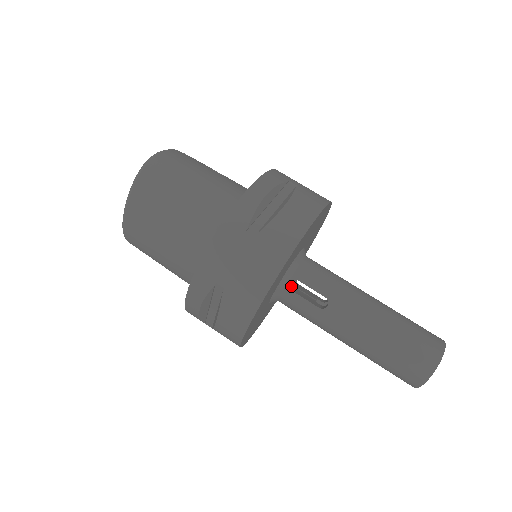
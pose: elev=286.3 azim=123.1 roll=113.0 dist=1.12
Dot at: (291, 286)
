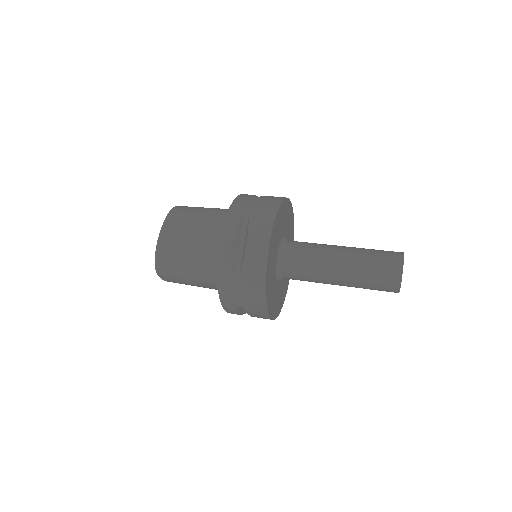
Dot at: occluded
